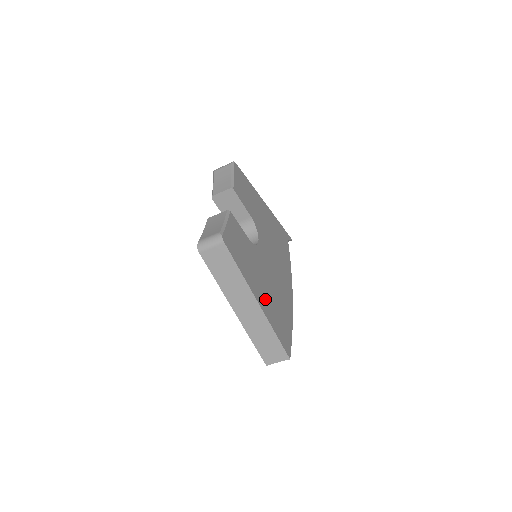
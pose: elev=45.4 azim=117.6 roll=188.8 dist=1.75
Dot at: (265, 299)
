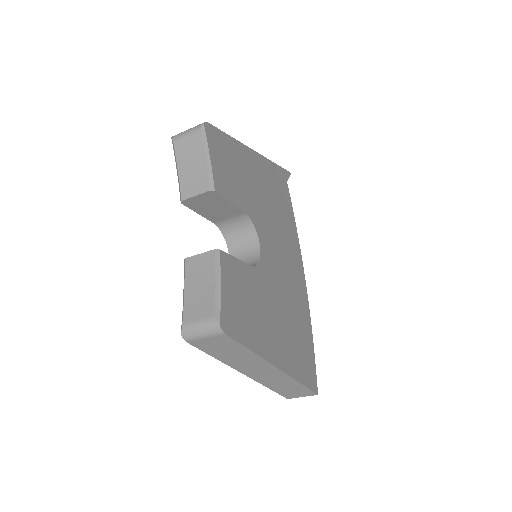
Dot at: (283, 345)
